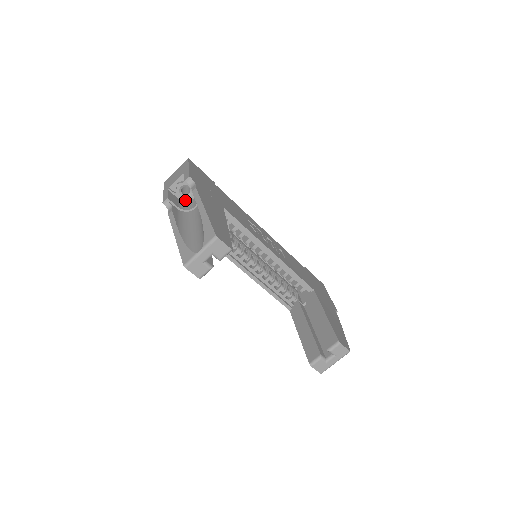
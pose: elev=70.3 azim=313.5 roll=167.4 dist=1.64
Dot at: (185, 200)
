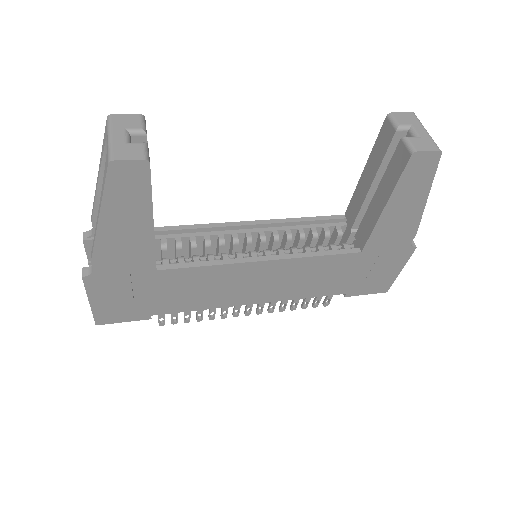
Dot at: occluded
